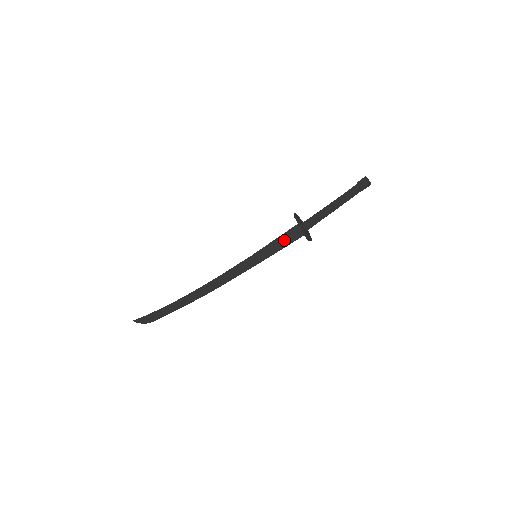
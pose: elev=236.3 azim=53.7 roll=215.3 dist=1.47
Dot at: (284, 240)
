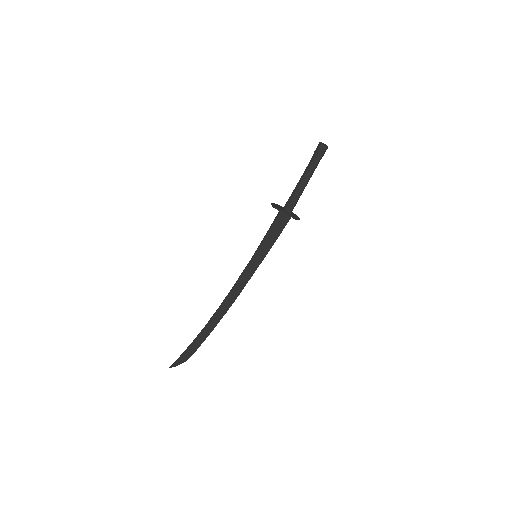
Dot at: (275, 231)
